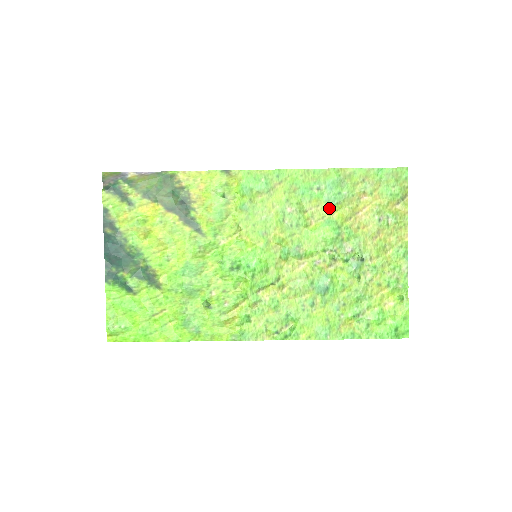
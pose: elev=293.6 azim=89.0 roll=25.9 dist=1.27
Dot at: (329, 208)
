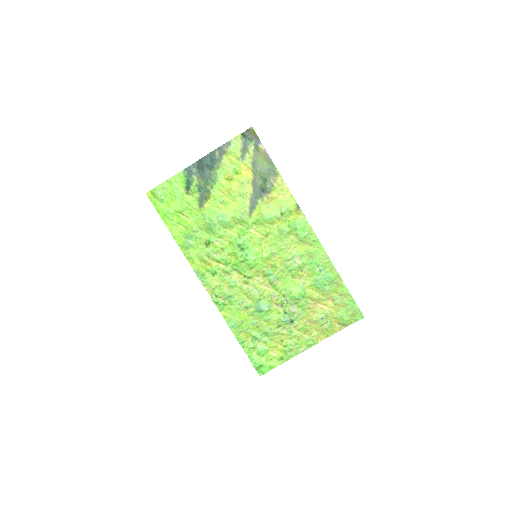
Dot at: (312, 284)
